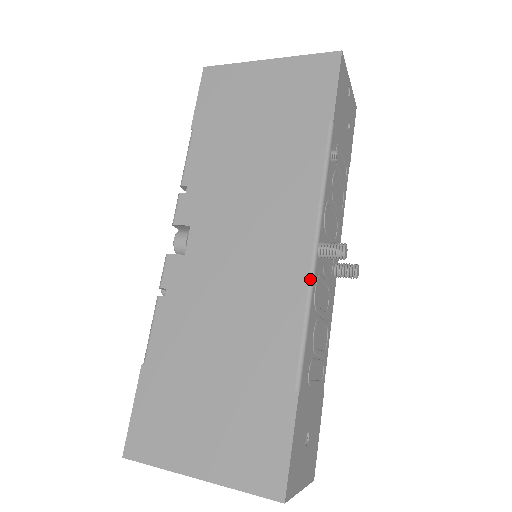
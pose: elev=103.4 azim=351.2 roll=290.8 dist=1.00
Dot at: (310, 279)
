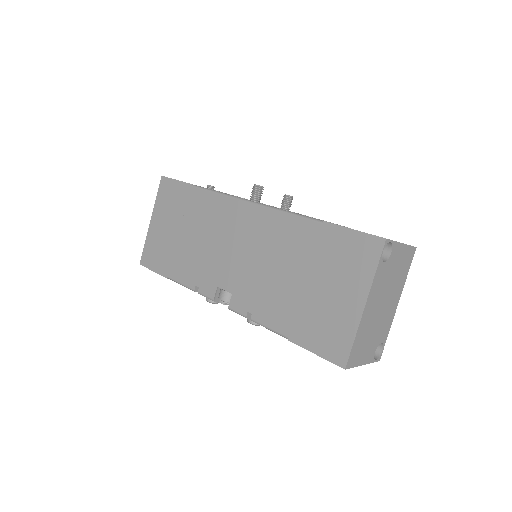
Dot at: (265, 207)
